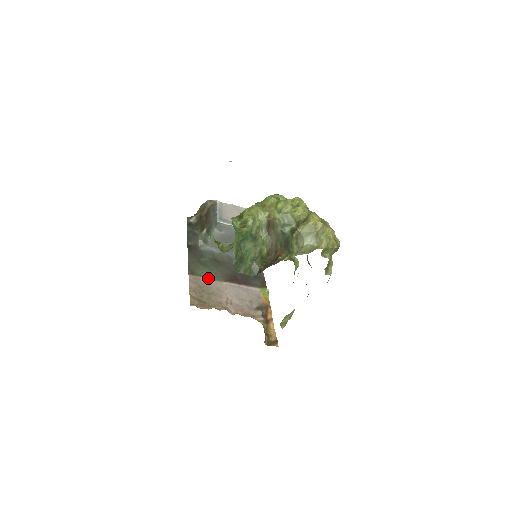
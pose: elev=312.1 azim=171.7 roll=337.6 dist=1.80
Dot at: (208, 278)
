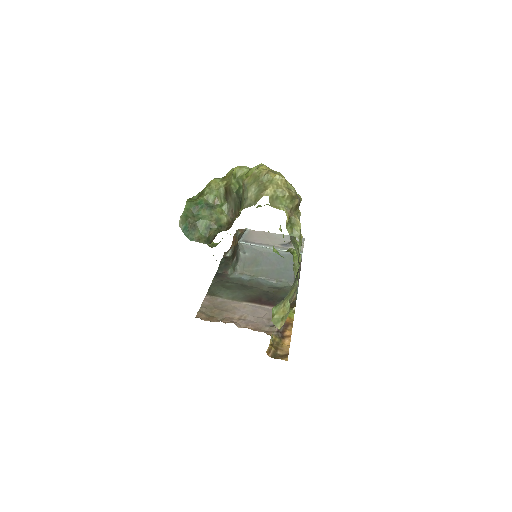
Dot at: (227, 299)
